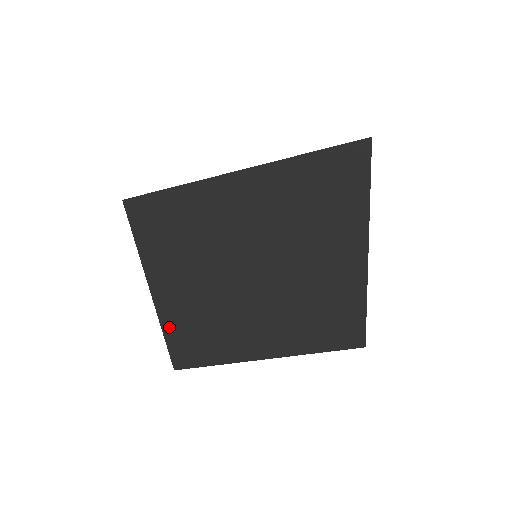
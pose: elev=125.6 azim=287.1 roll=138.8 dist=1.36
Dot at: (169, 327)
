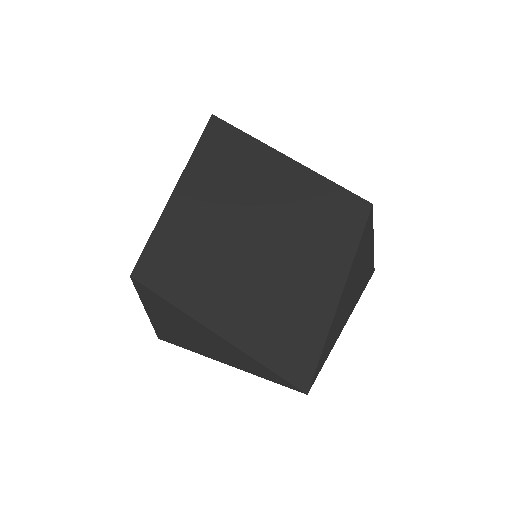
Dot at: (254, 348)
